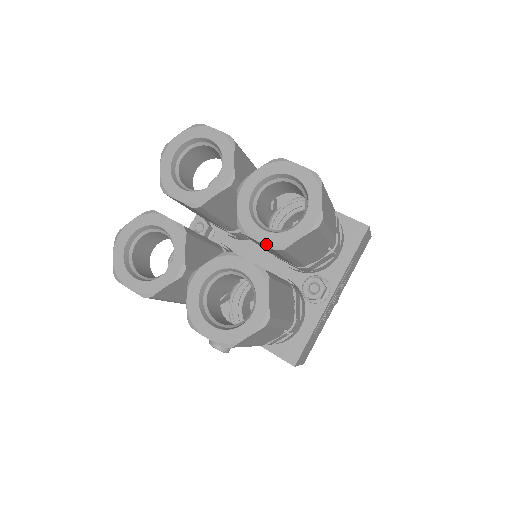
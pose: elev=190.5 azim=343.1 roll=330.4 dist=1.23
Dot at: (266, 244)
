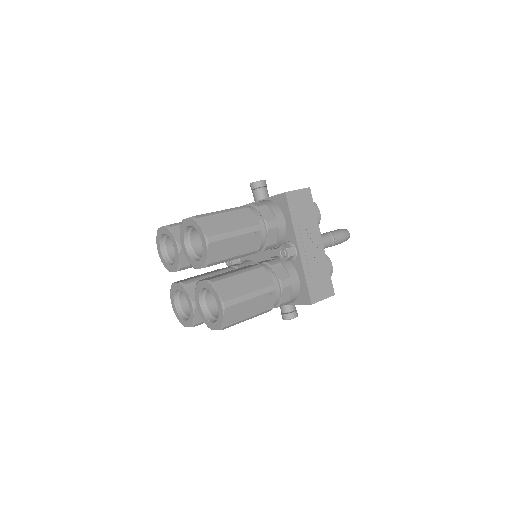
Dot at: (202, 267)
